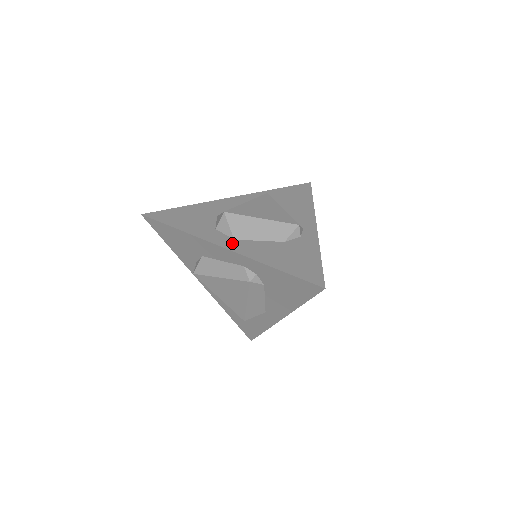
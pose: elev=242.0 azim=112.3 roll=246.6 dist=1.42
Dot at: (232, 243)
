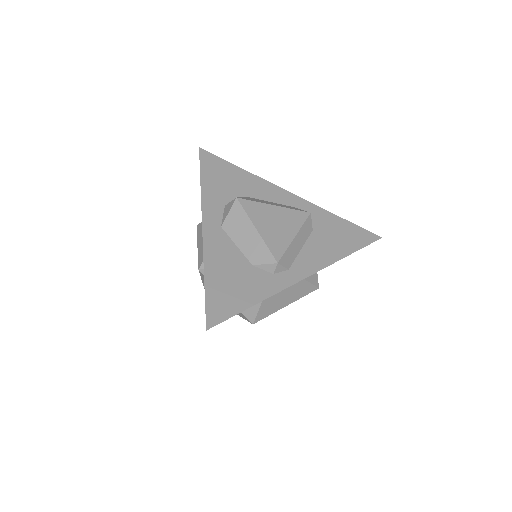
Dot at: (214, 228)
